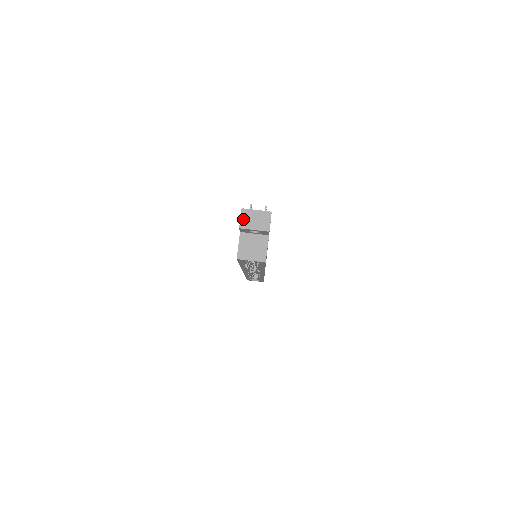
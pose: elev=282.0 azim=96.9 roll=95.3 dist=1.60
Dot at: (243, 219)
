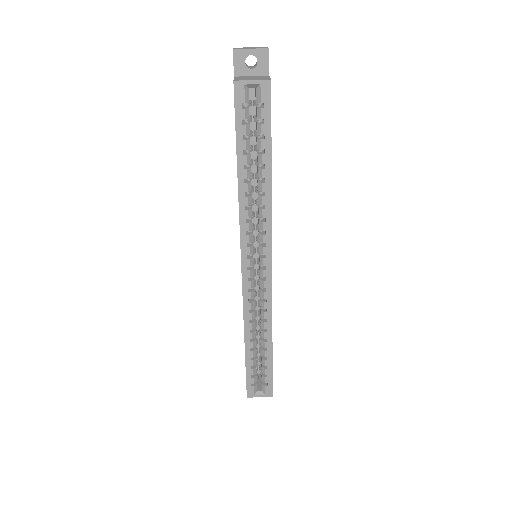
Dot at: (236, 48)
